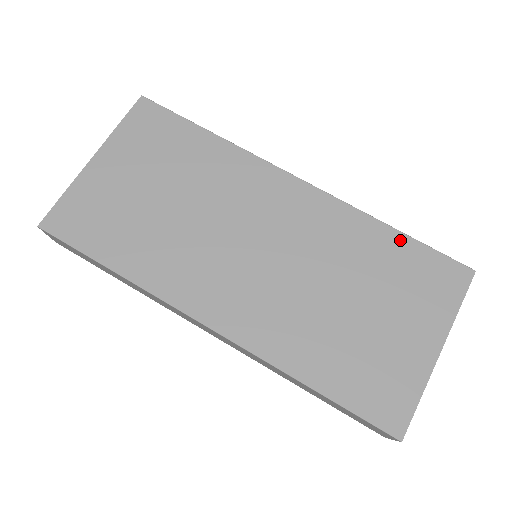
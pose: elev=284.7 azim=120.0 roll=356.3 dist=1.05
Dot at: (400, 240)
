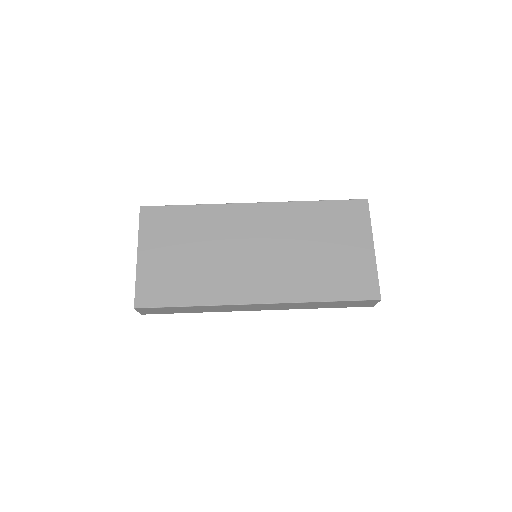
Dot at: (323, 205)
